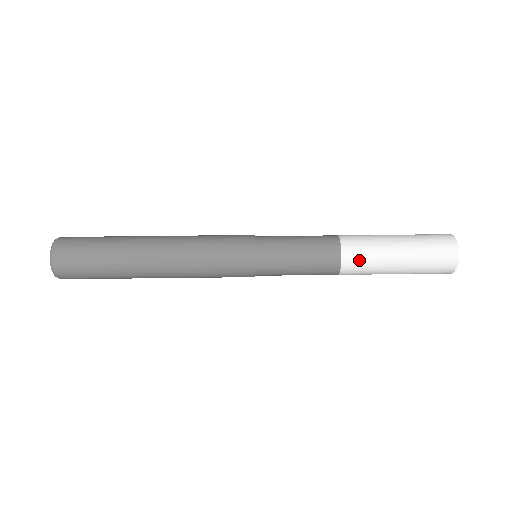
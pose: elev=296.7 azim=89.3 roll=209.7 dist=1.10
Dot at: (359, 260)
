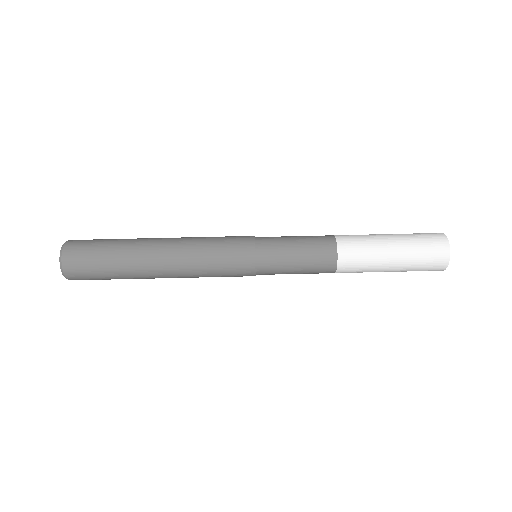
Dot at: (354, 263)
